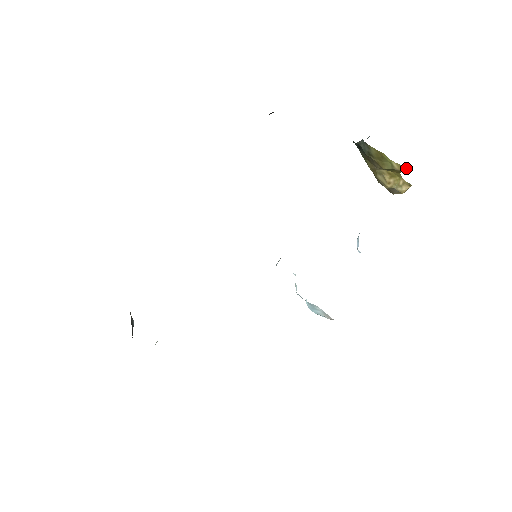
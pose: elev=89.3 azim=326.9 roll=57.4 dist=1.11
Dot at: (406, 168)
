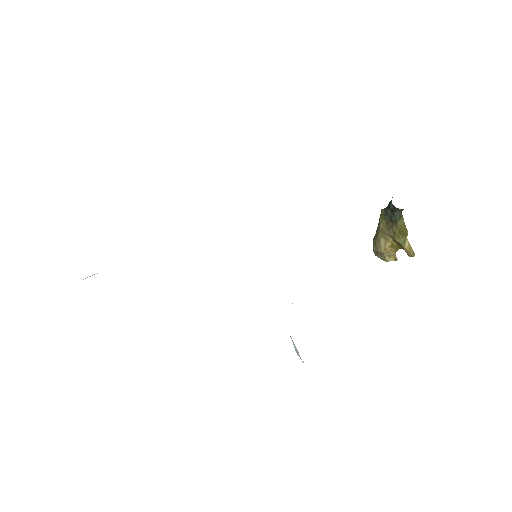
Dot at: (414, 253)
